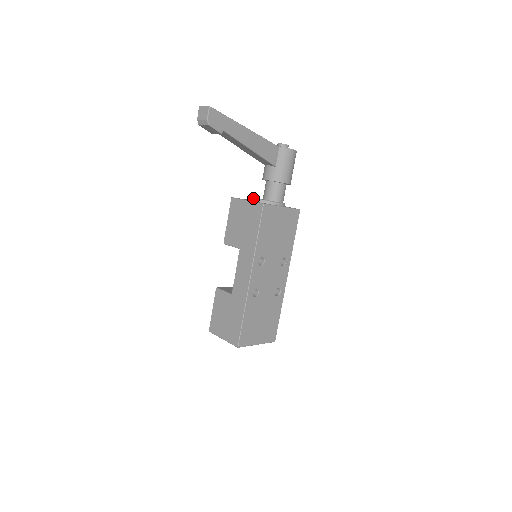
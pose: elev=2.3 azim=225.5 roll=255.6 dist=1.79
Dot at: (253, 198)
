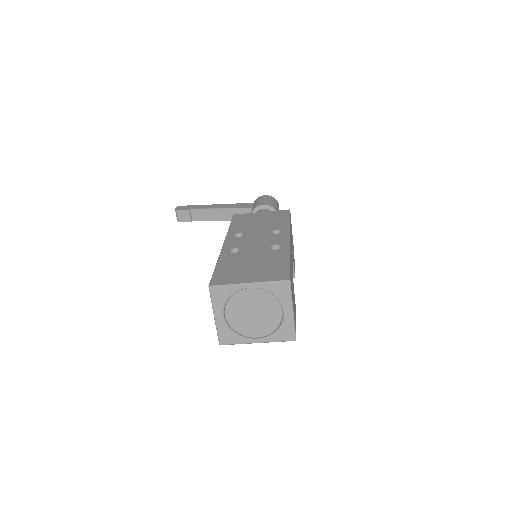
Dot at: occluded
